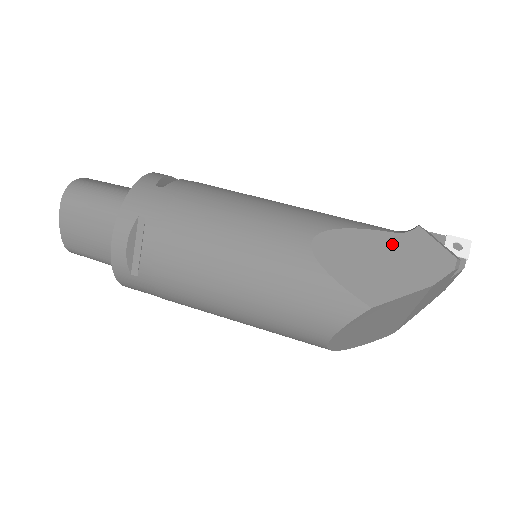
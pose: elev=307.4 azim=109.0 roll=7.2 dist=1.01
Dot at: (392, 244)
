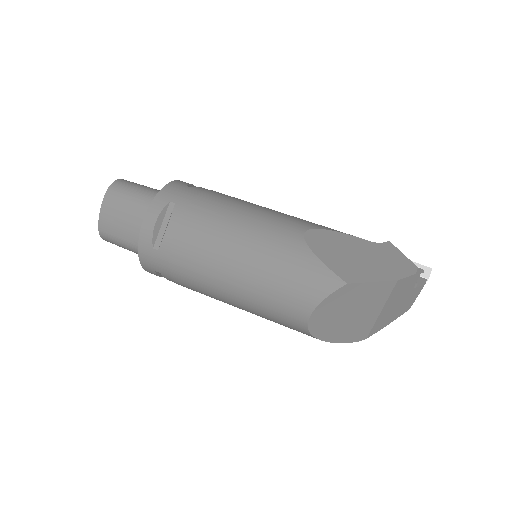
Dot at: (367, 248)
